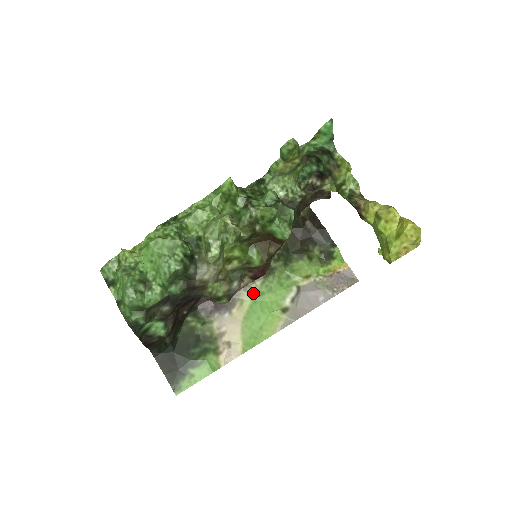
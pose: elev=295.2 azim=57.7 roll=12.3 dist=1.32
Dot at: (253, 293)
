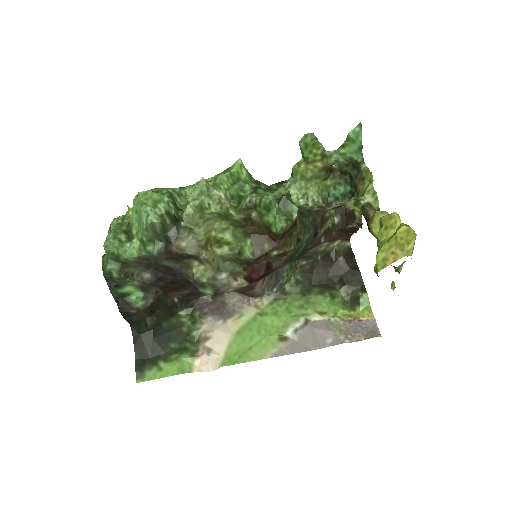
Dot at: (256, 310)
